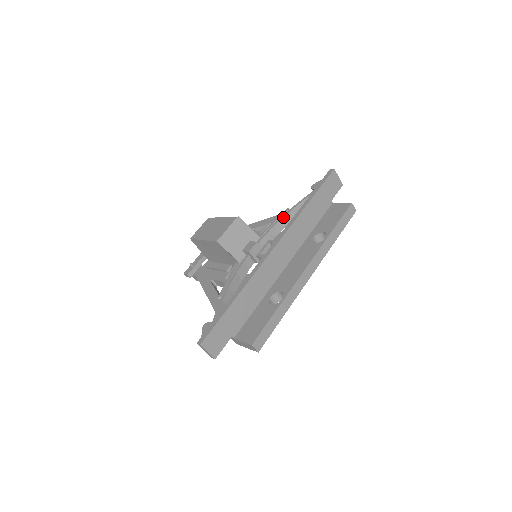
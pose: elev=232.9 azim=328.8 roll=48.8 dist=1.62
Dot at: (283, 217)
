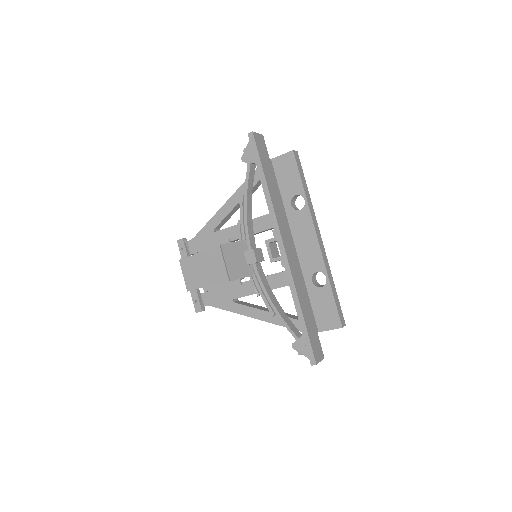
Dot at: (246, 207)
